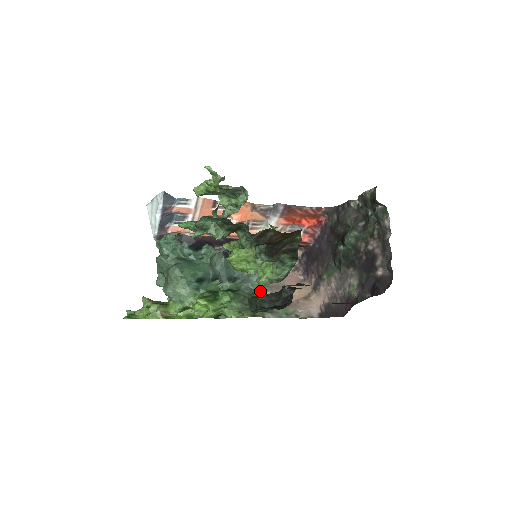
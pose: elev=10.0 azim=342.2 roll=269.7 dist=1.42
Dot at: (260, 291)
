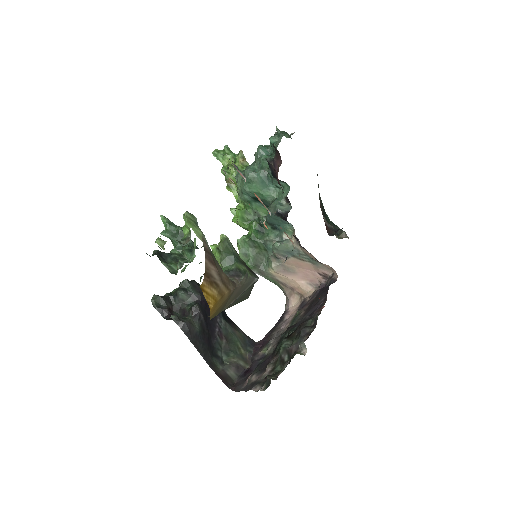
Dot at: (269, 258)
